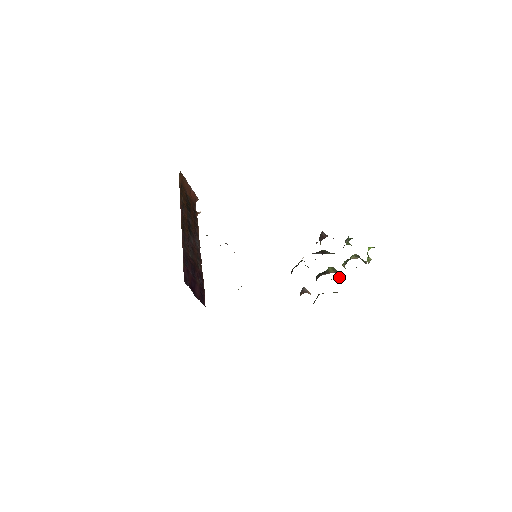
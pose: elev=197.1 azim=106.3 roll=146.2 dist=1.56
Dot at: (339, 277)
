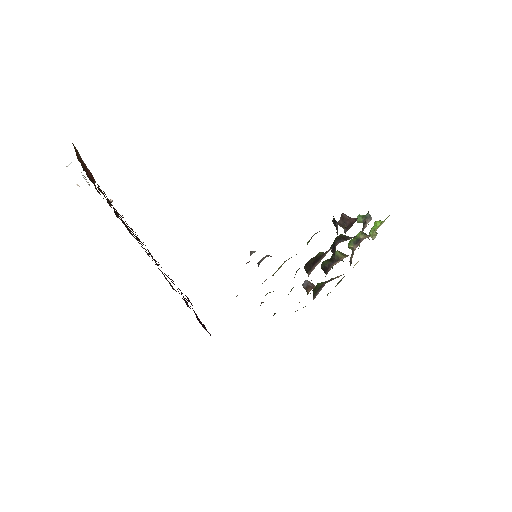
Dot at: (341, 260)
